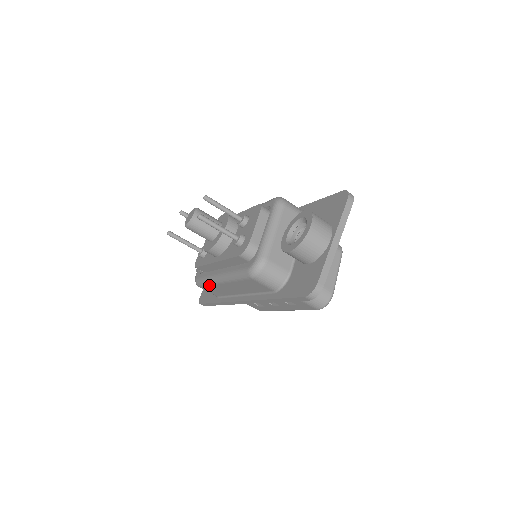
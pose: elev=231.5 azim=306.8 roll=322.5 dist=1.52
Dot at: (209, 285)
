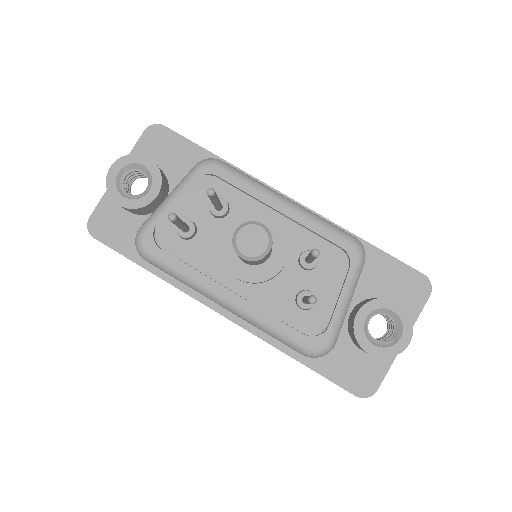
Dot at: (180, 281)
